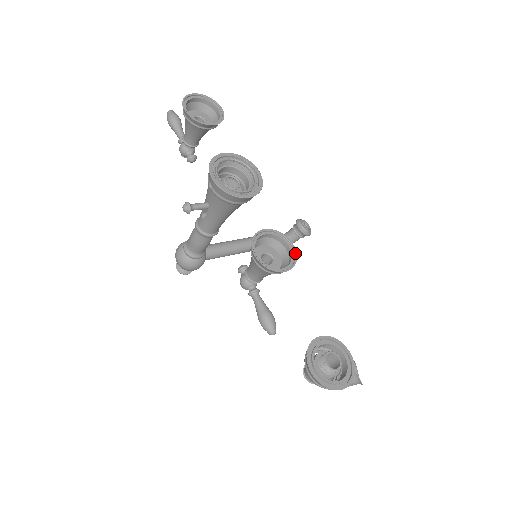
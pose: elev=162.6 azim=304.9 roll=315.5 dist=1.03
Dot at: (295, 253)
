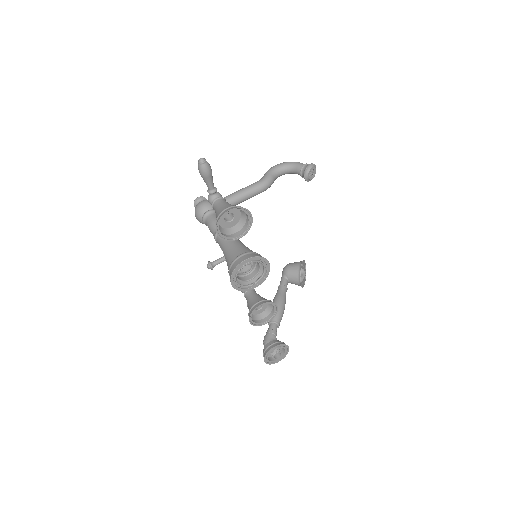
Dot at: (277, 311)
